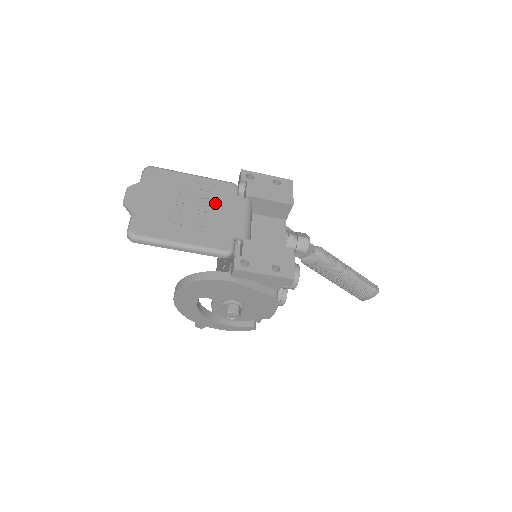
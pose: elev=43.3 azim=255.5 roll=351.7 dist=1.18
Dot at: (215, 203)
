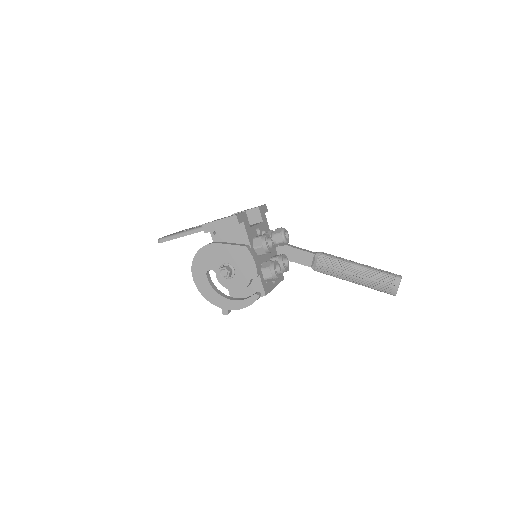
Dot at: occluded
